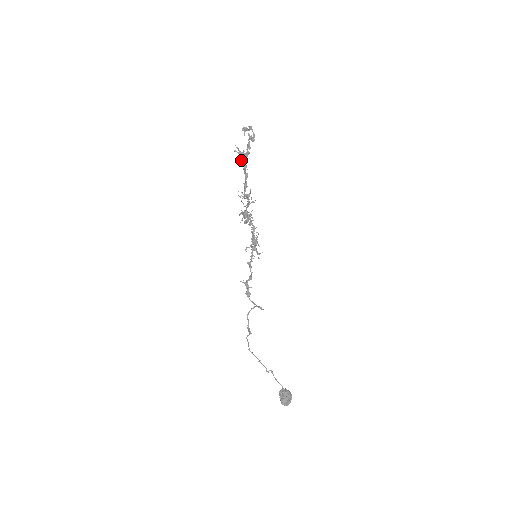
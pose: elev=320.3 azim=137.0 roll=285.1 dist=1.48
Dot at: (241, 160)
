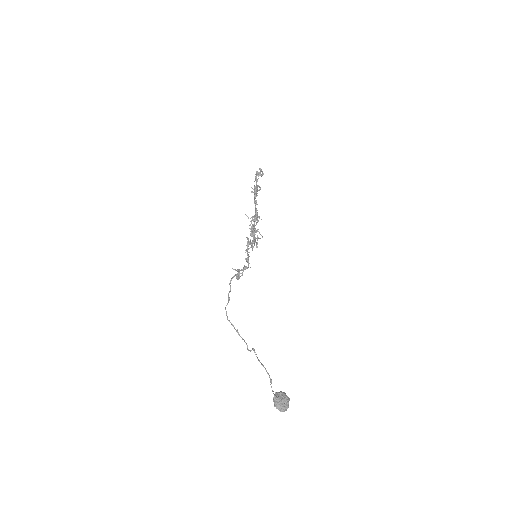
Dot at: occluded
